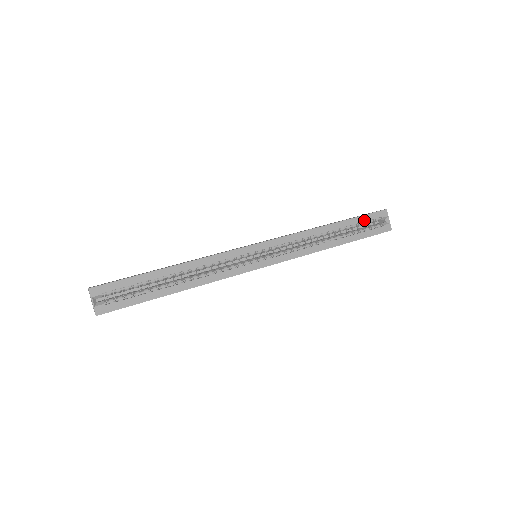
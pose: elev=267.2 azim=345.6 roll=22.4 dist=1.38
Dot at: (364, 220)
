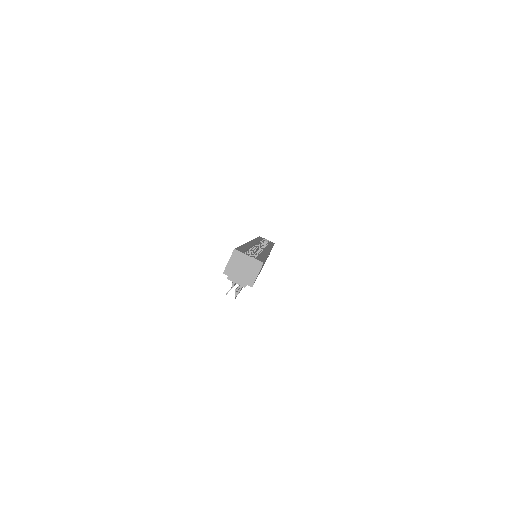
Dot at: (262, 239)
